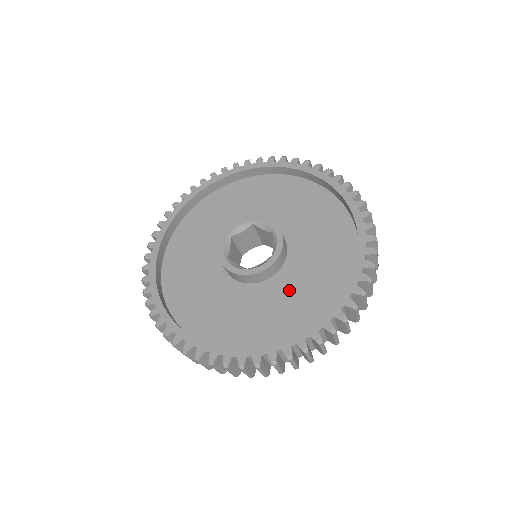
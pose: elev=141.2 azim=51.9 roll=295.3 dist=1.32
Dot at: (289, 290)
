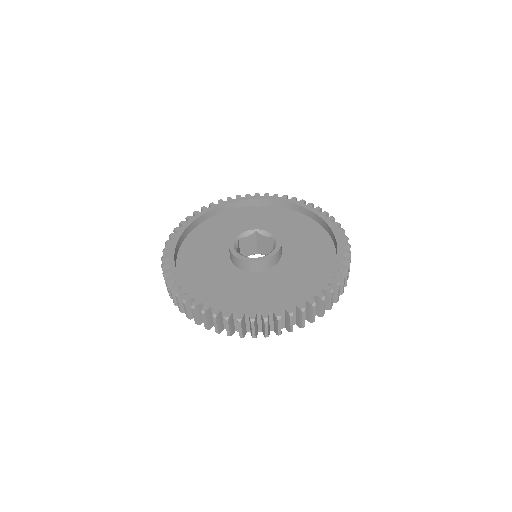
Dot at: (285, 276)
